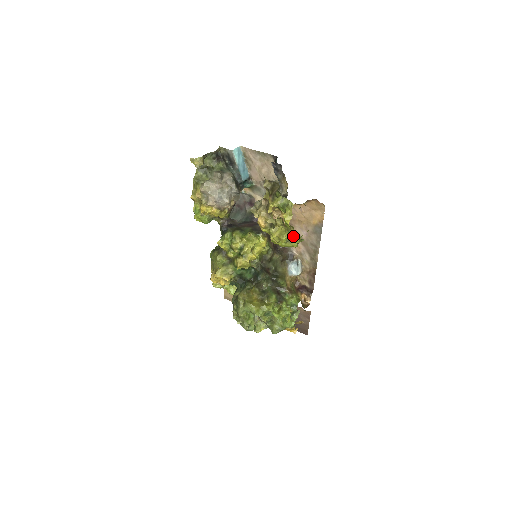
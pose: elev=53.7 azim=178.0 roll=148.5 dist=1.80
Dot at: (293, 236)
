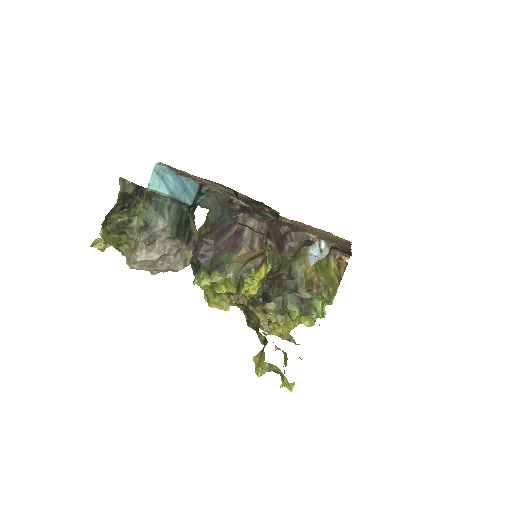
Dot at: occluded
